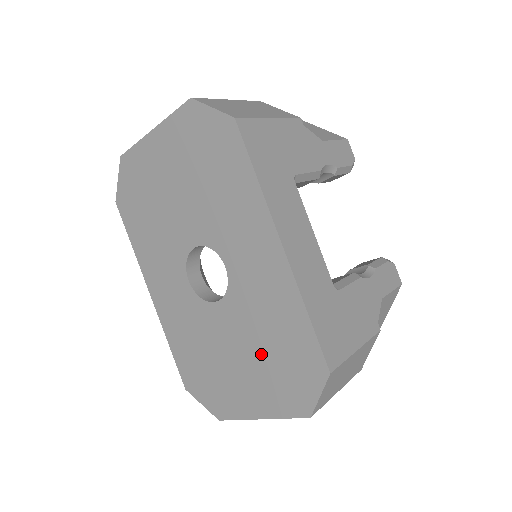
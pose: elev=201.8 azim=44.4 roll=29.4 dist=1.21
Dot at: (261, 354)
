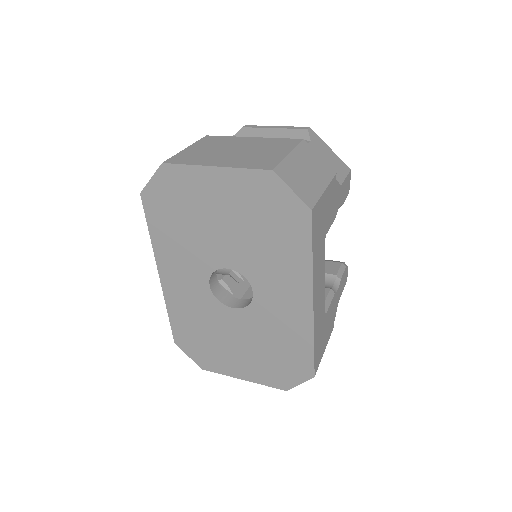
Dot at: (262, 350)
